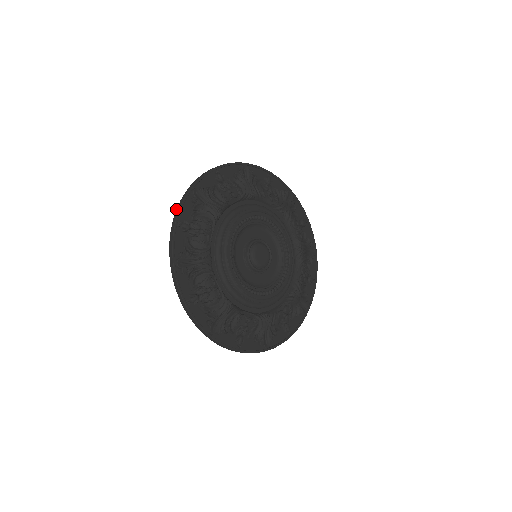
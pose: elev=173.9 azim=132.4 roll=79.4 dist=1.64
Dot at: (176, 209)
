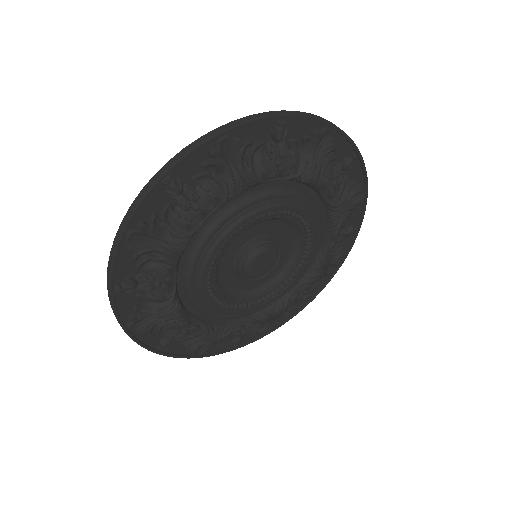
Dot at: occluded
